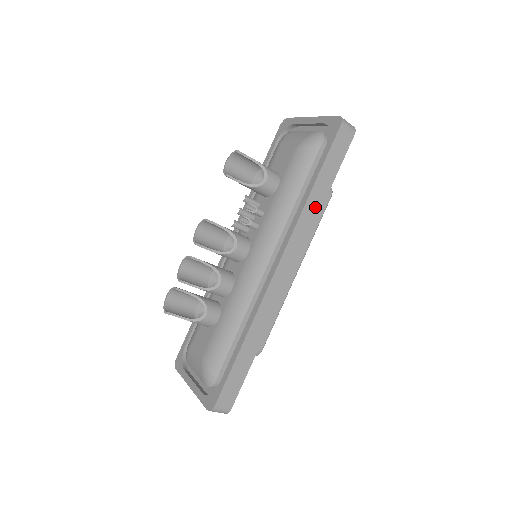
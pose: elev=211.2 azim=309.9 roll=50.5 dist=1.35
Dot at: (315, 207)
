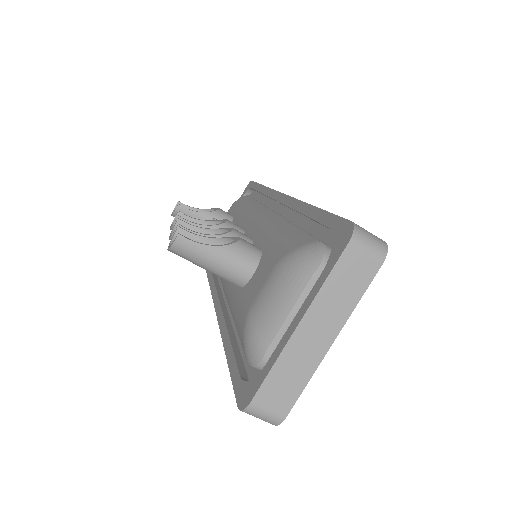
Dot at: occluded
